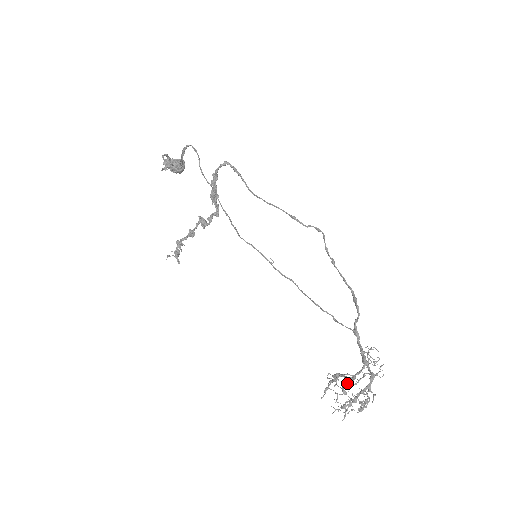
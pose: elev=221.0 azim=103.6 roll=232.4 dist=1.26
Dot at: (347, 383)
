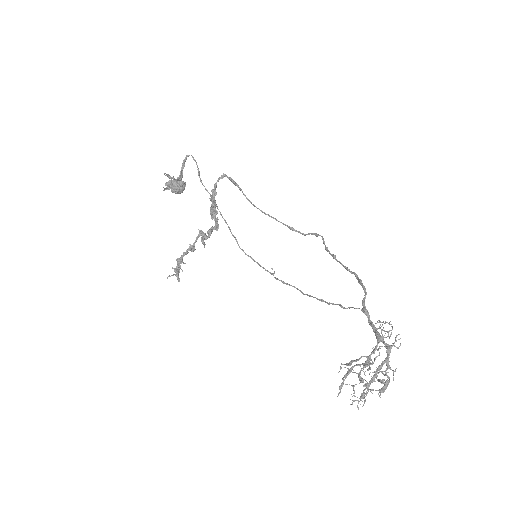
Dot at: occluded
